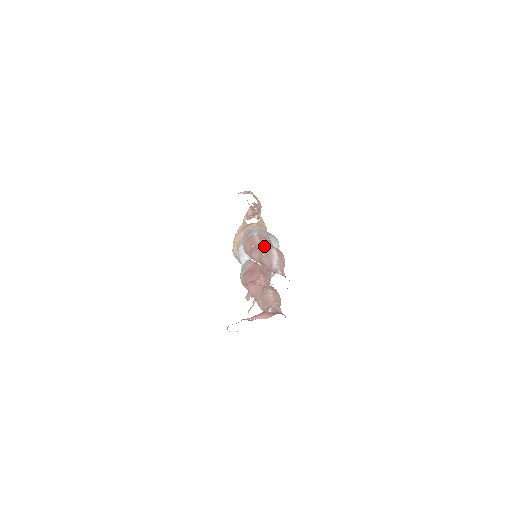
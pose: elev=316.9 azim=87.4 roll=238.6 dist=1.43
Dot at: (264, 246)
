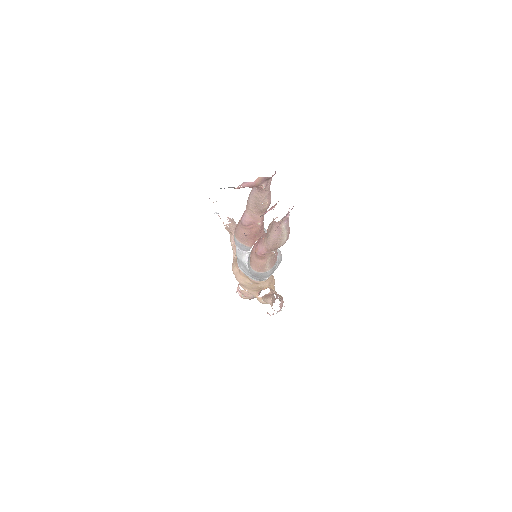
Dot at: occluded
